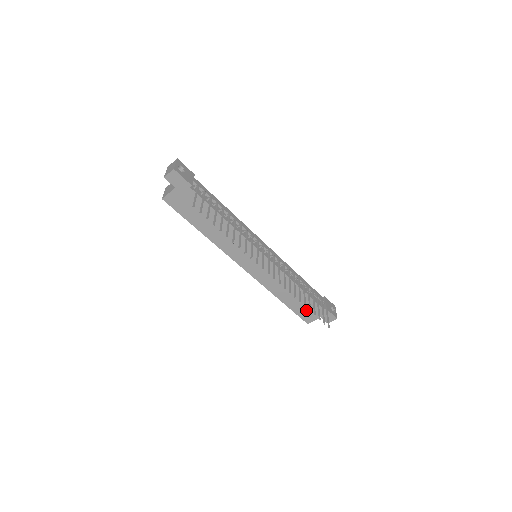
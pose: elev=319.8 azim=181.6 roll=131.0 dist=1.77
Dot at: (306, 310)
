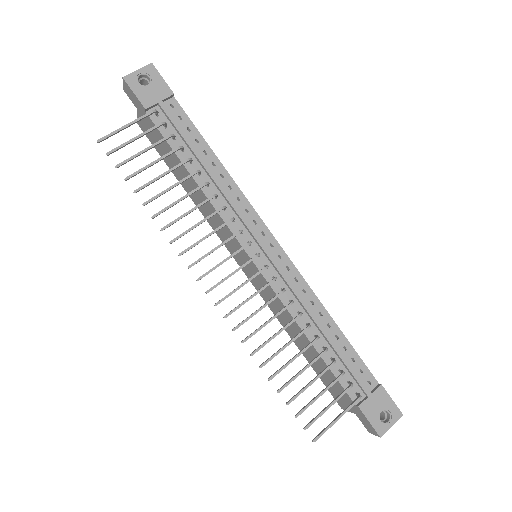
Dot at: (332, 386)
